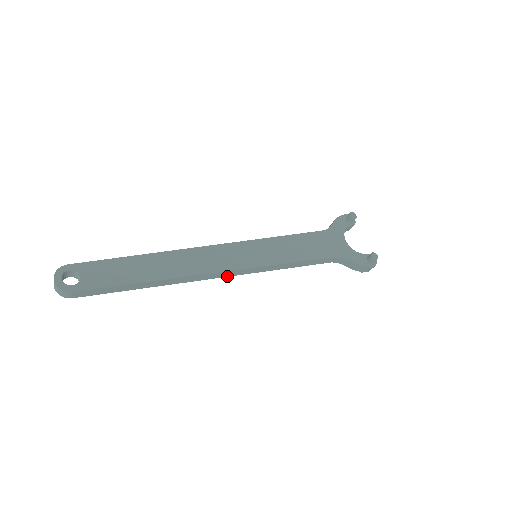
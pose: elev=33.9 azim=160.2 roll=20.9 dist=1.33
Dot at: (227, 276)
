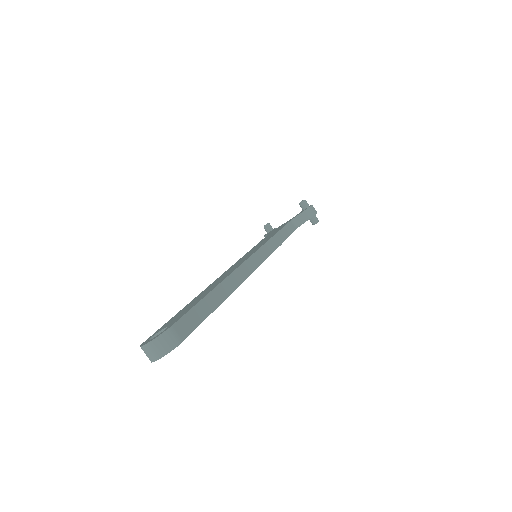
Dot at: (259, 265)
